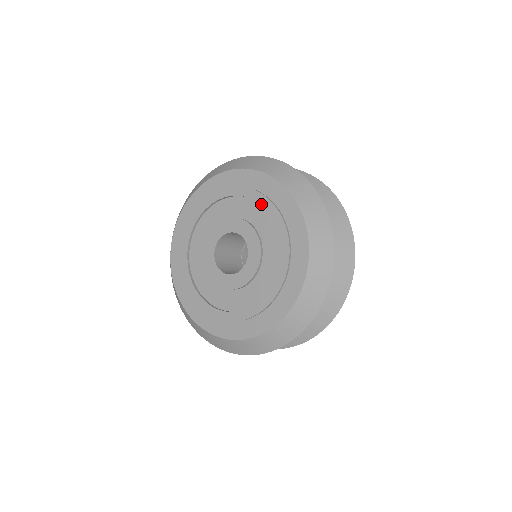
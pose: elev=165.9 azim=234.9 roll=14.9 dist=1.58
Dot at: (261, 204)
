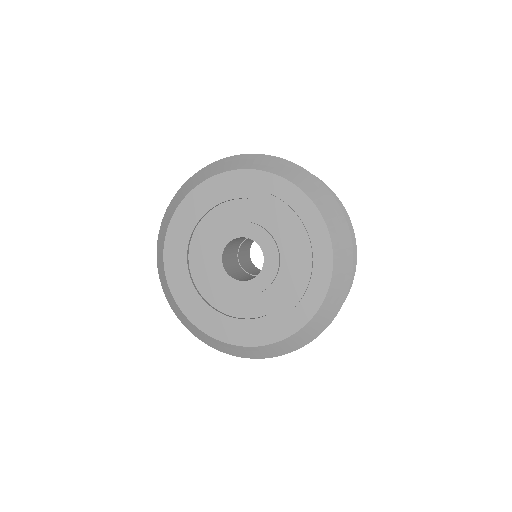
Dot at: (273, 206)
